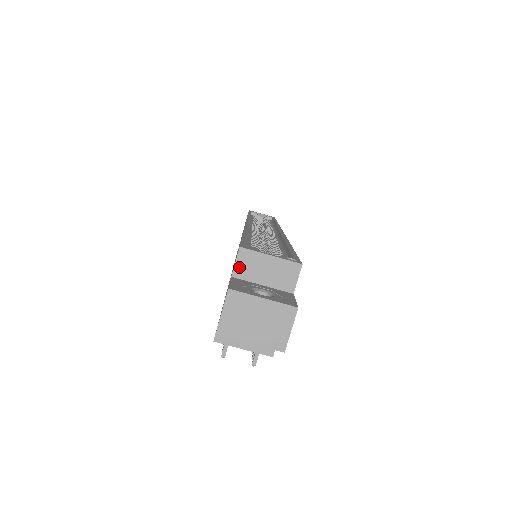
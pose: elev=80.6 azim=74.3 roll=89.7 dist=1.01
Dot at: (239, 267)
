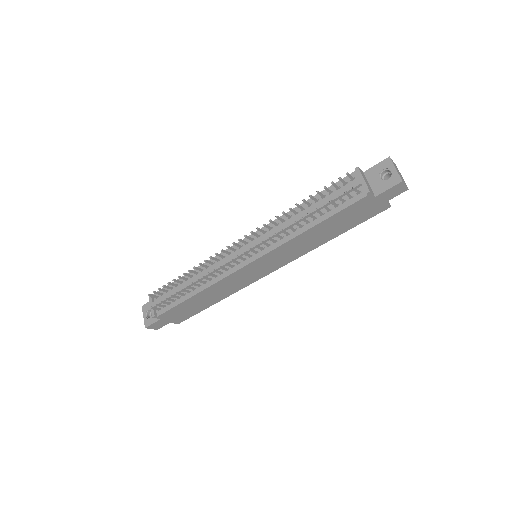
Dot at: occluded
